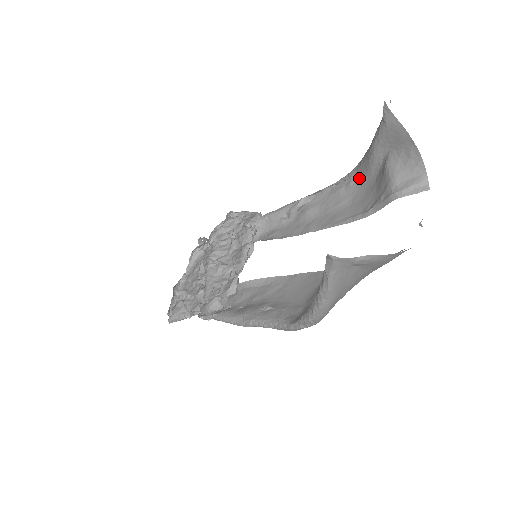
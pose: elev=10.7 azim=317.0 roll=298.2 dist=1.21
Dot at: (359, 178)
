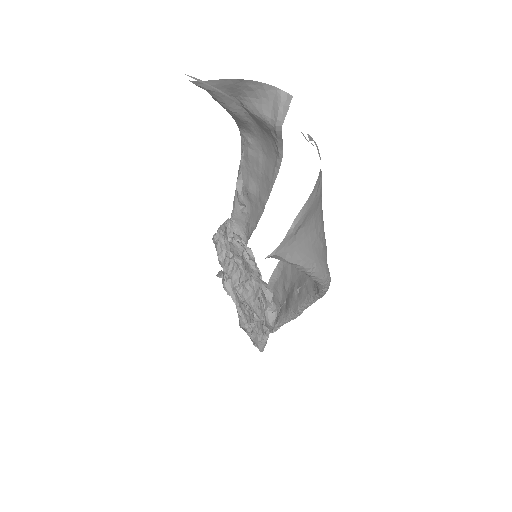
Dot at: (249, 133)
